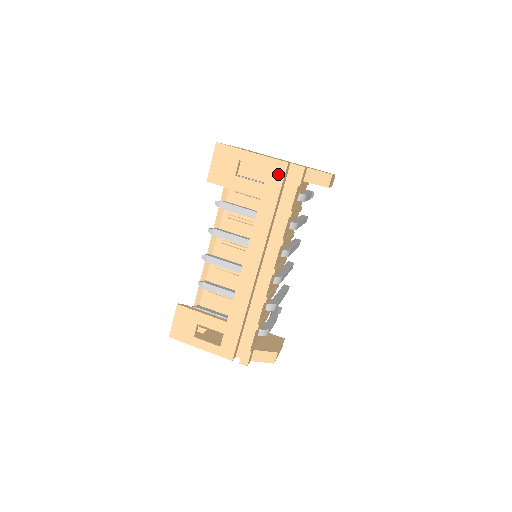
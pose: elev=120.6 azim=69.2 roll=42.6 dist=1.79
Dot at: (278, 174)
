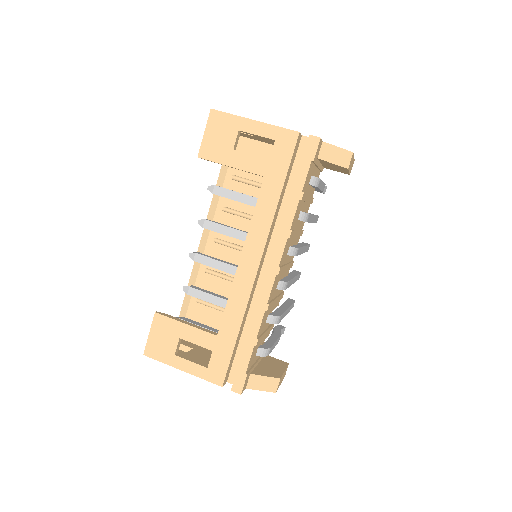
Dot at: (286, 147)
